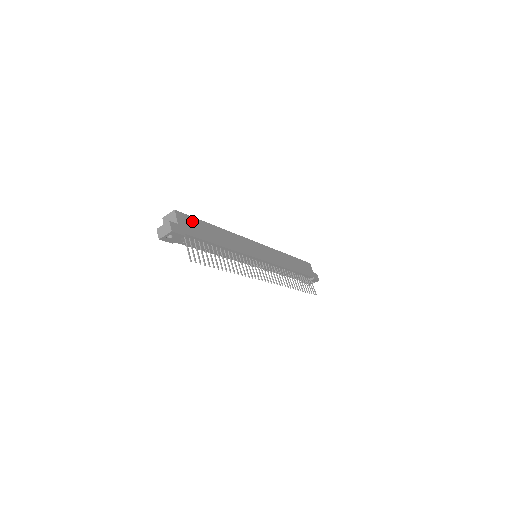
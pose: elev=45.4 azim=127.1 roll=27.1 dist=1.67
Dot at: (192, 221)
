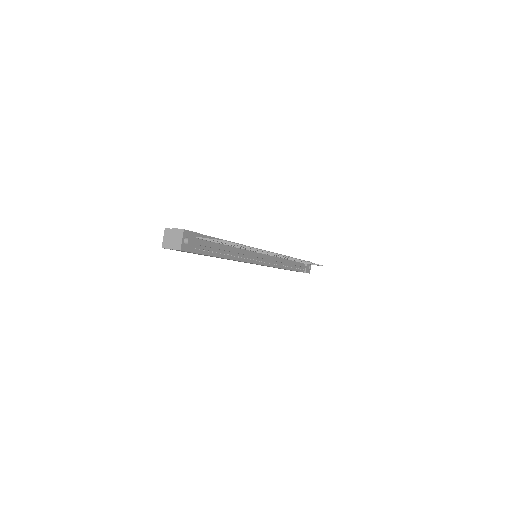
Dot at: occluded
